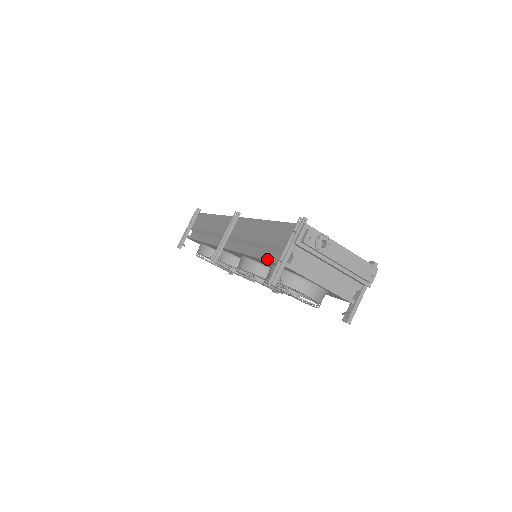
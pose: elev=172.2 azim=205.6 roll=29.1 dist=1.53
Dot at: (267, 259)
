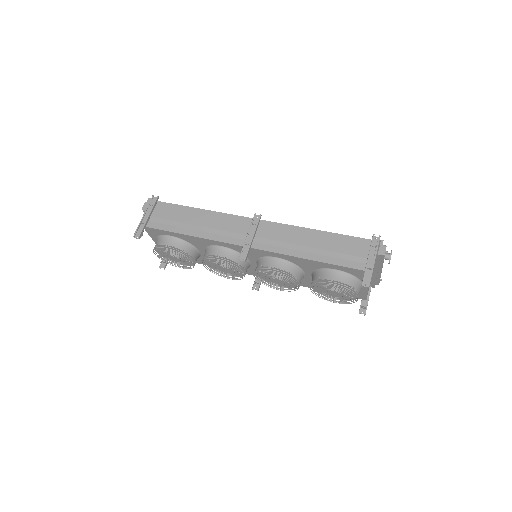
Dot at: (341, 265)
